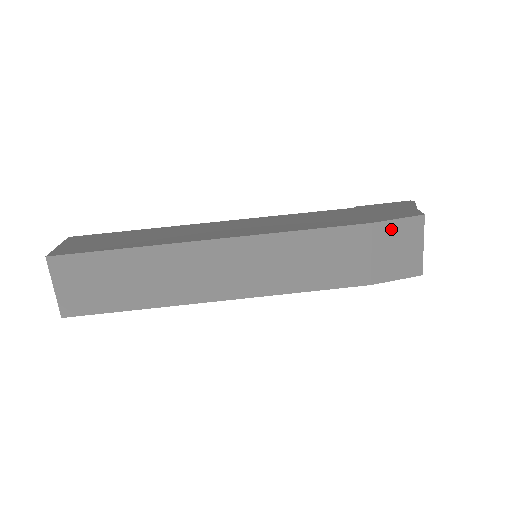
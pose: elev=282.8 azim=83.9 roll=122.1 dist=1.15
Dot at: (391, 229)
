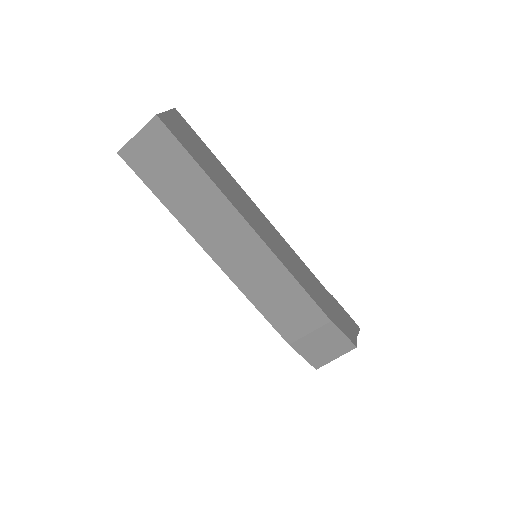
Dot at: (335, 334)
